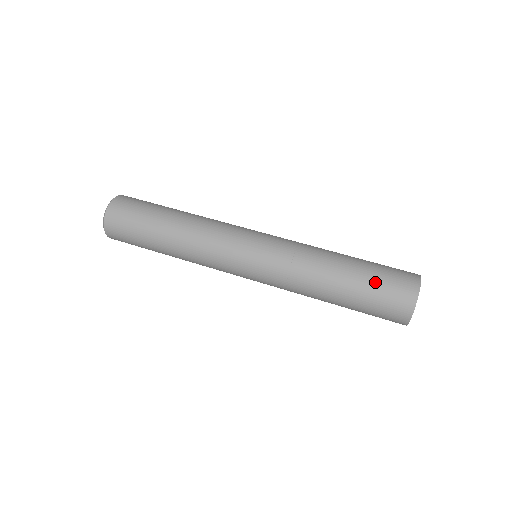
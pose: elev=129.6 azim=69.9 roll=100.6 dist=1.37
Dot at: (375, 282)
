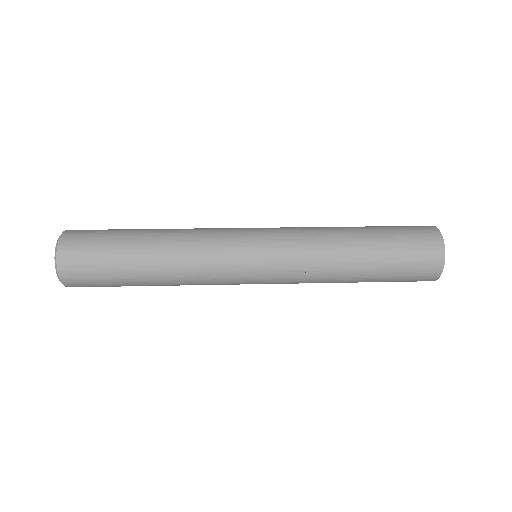
Dot at: (398, 239)
